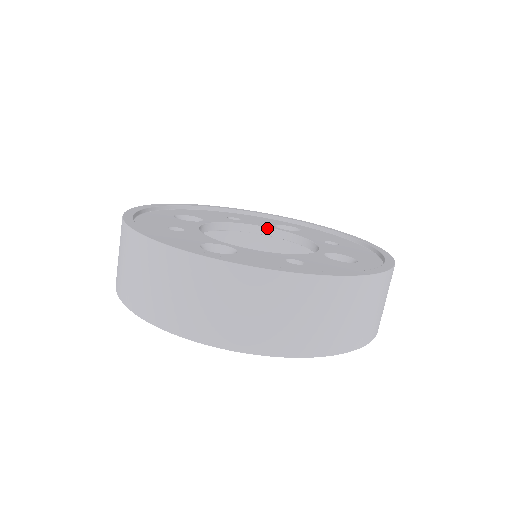
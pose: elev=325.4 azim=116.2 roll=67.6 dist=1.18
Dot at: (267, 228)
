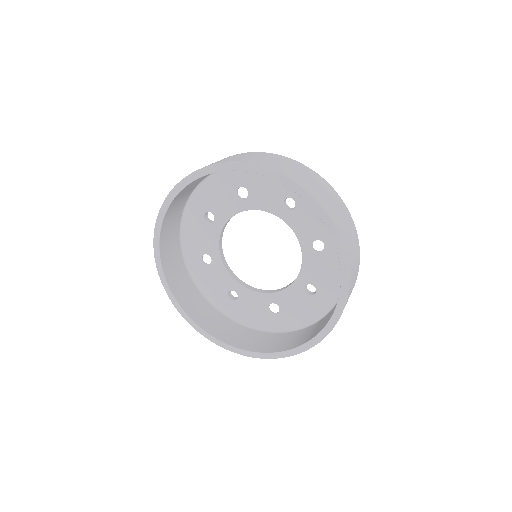
Dot at: (262, 290)
